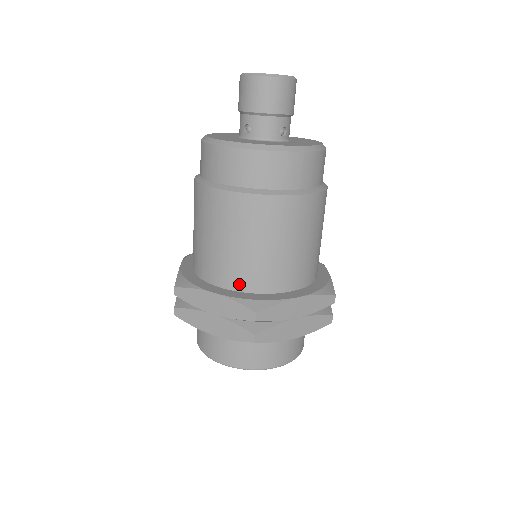
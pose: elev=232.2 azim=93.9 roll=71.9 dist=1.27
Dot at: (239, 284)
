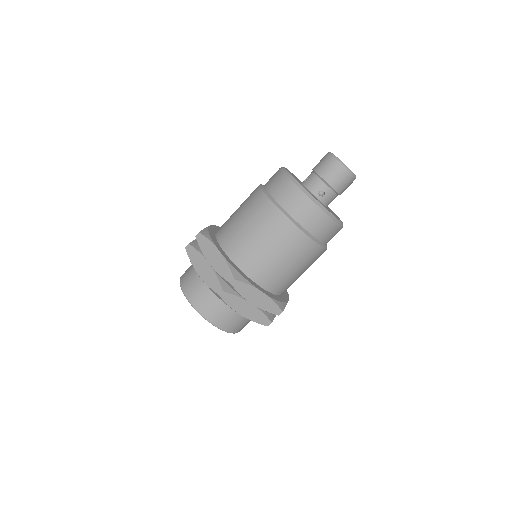
Dot at: (273, 288)
